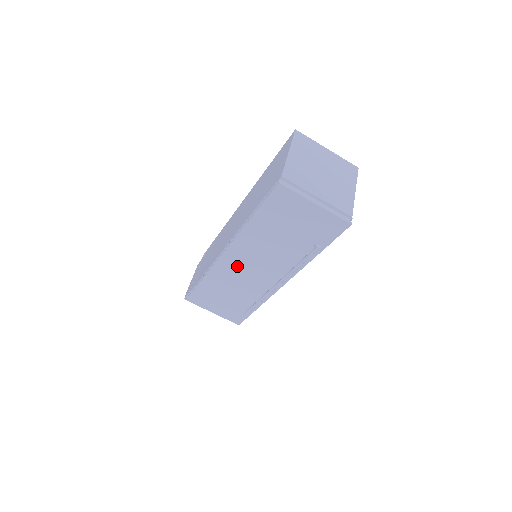
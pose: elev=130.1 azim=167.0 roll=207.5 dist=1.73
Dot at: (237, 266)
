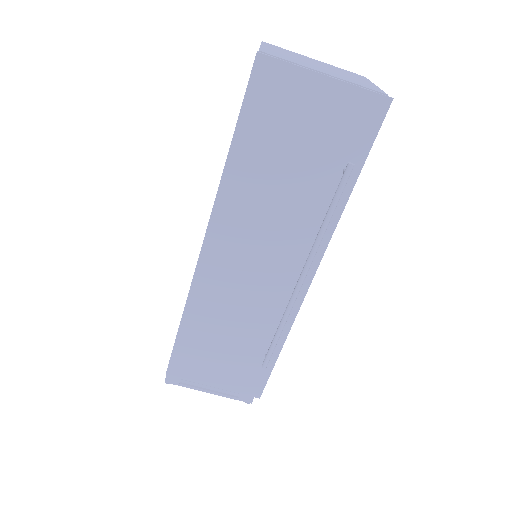
Dot at: (230, 268)
